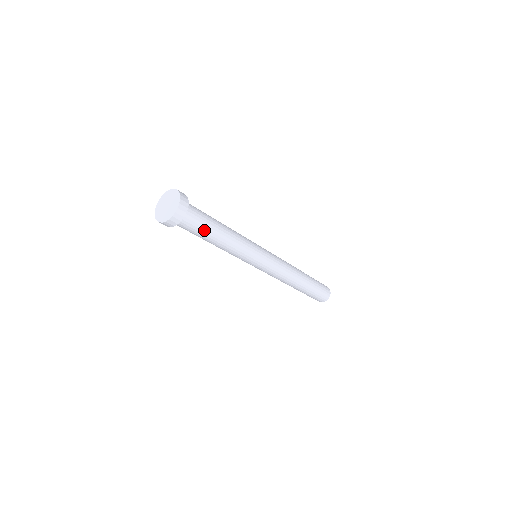
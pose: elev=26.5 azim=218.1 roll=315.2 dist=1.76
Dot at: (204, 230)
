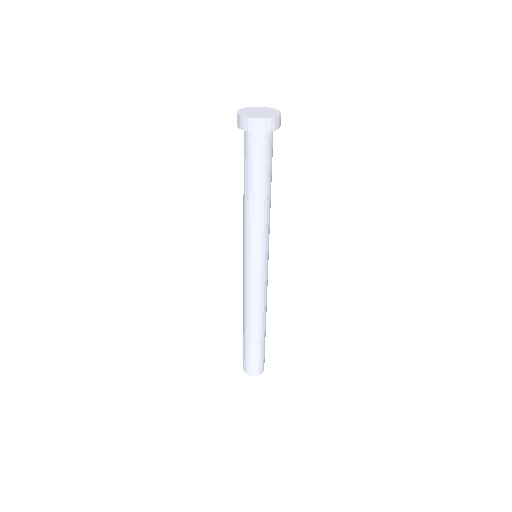
Dot at: (252, 169)
